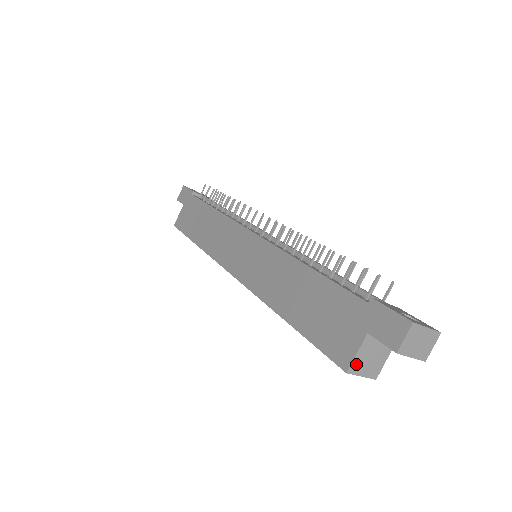
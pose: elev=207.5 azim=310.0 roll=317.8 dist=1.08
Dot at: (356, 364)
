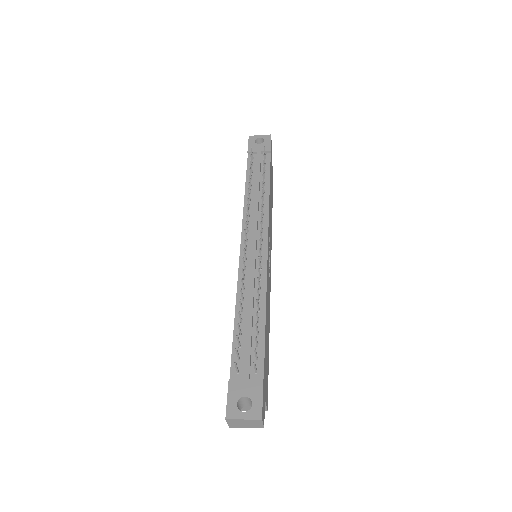
Dot at: occluded
